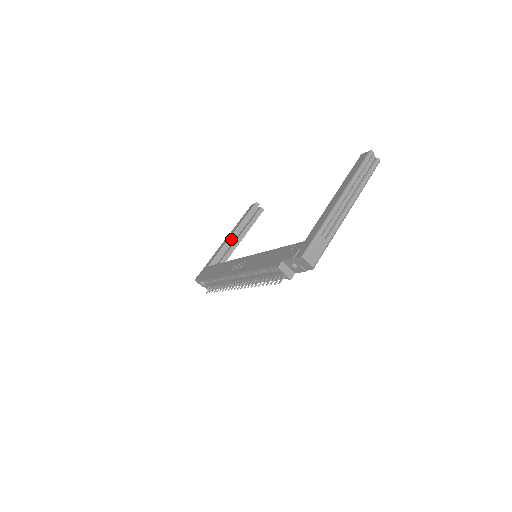
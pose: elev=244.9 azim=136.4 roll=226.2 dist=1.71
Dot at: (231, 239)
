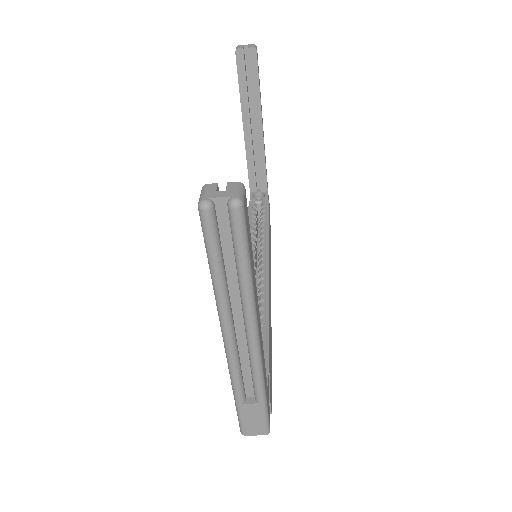
Dot at: (248, 138)
